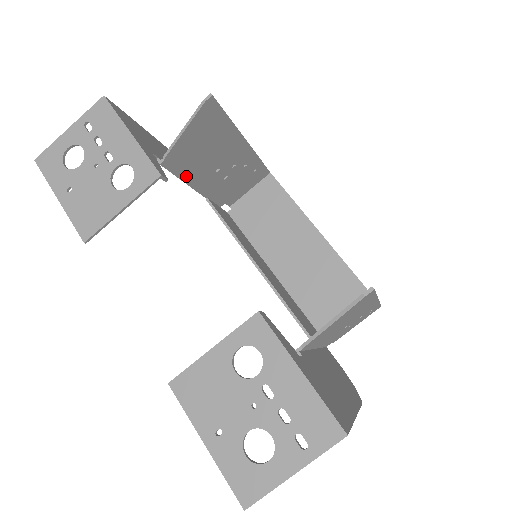
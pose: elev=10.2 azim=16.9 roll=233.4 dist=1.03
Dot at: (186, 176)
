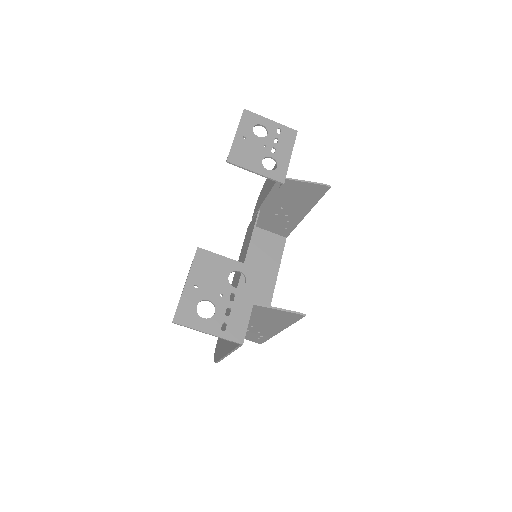
Dot at: (273, 193)
